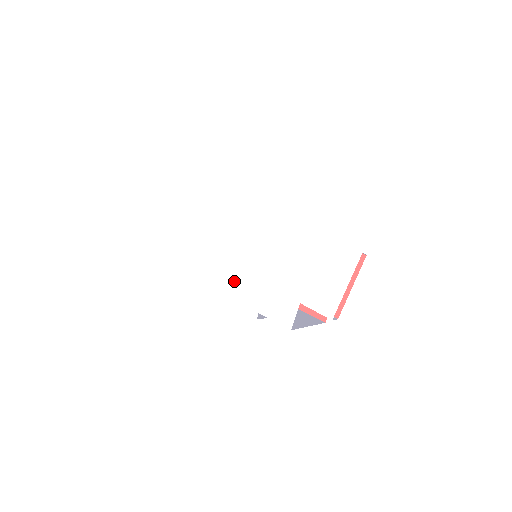
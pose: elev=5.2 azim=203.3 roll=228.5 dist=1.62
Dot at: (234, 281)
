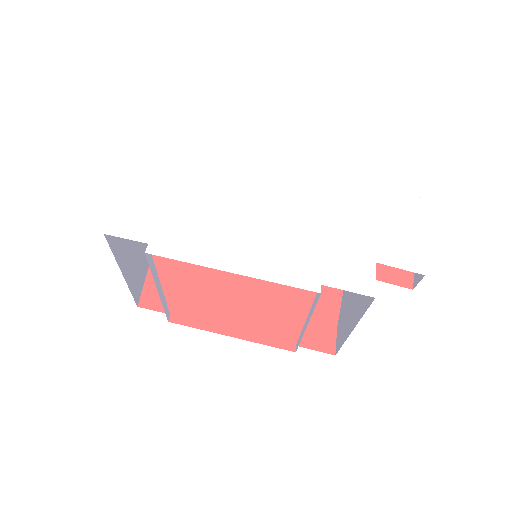
Dot at: (272, 250)
